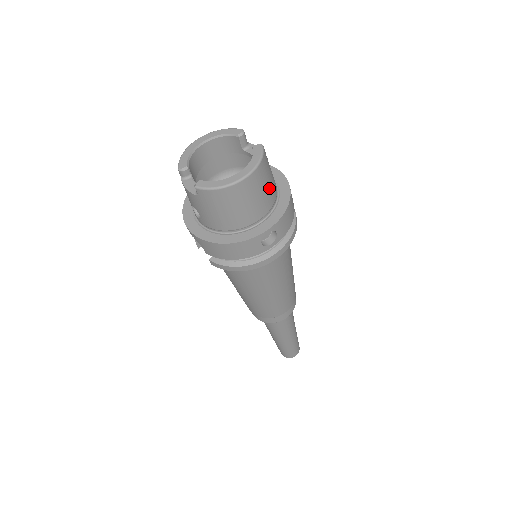
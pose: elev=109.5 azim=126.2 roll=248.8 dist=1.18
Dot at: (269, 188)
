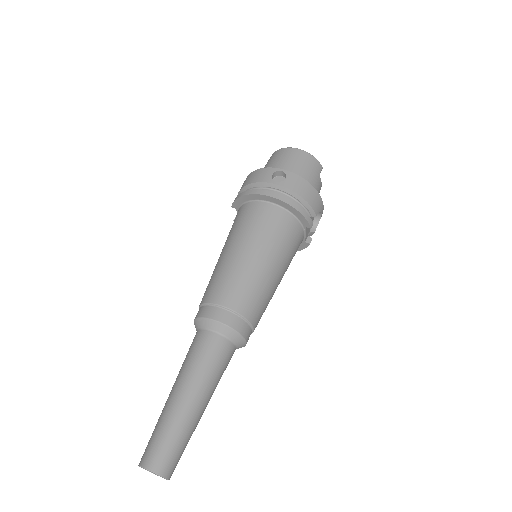
Dot at: (306, 173)
